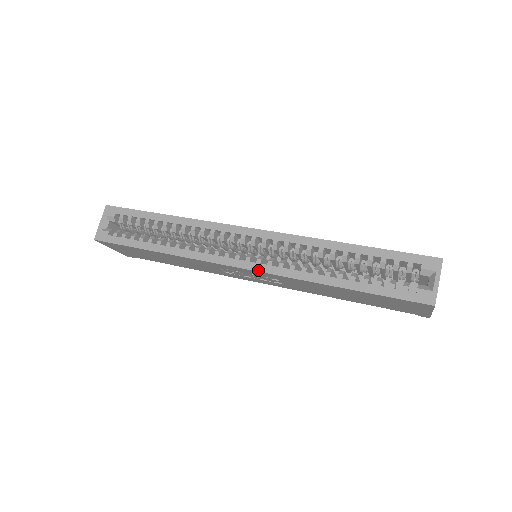
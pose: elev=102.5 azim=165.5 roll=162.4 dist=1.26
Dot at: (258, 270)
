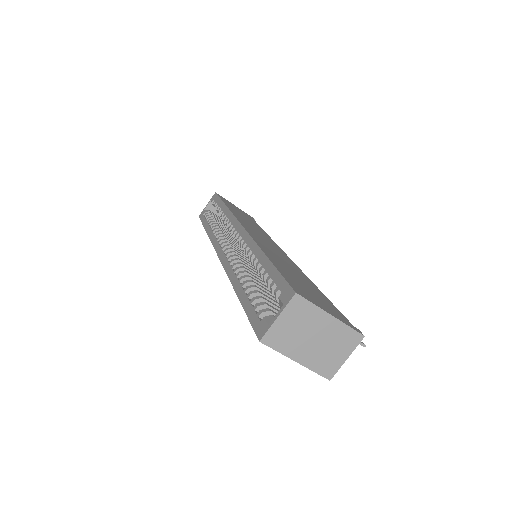
Dot at: (222, 262)
